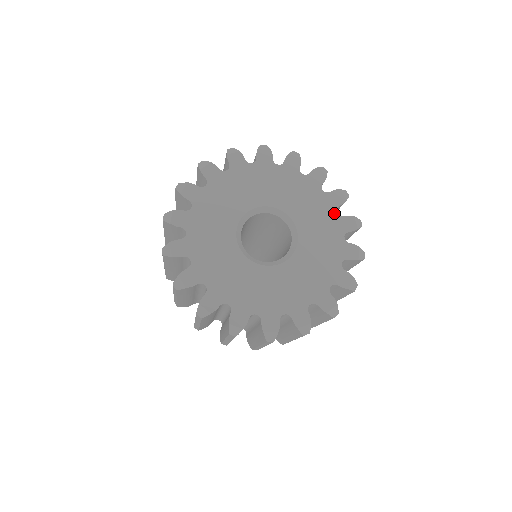
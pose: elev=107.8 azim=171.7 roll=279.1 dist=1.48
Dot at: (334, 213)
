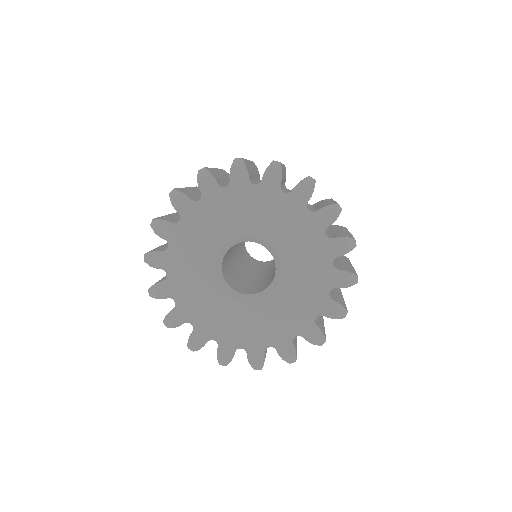
Dot at: (321, 236)
